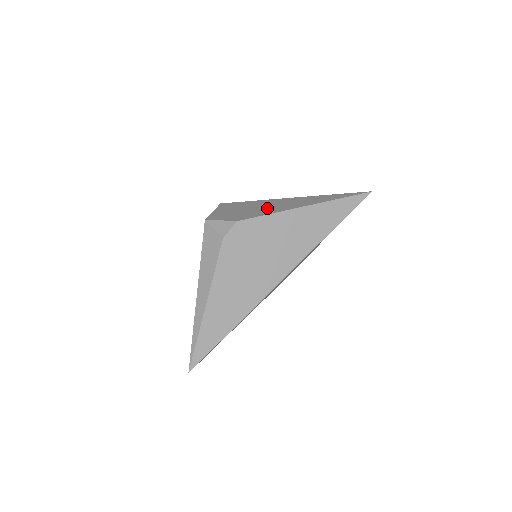
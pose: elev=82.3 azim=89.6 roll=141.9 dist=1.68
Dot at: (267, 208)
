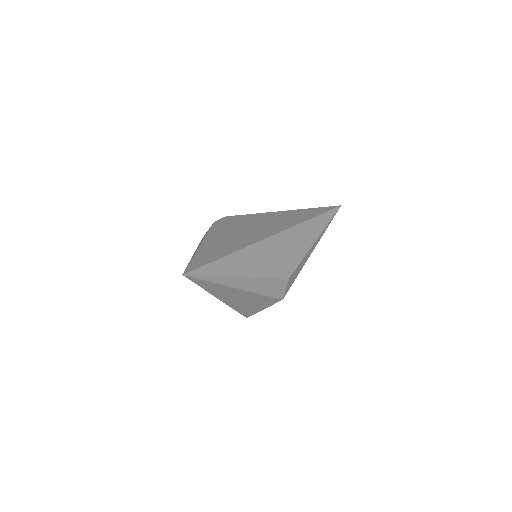
Dot at: occluded
